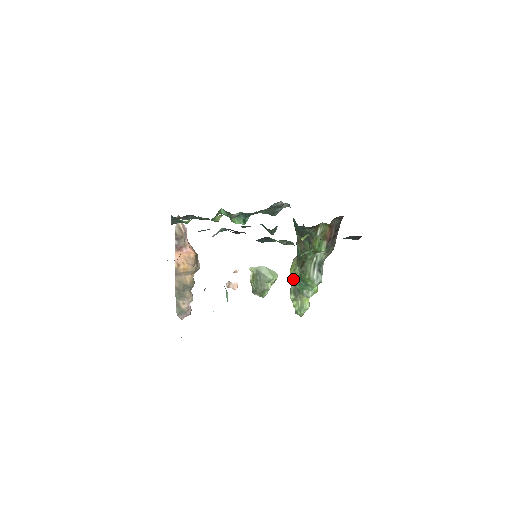
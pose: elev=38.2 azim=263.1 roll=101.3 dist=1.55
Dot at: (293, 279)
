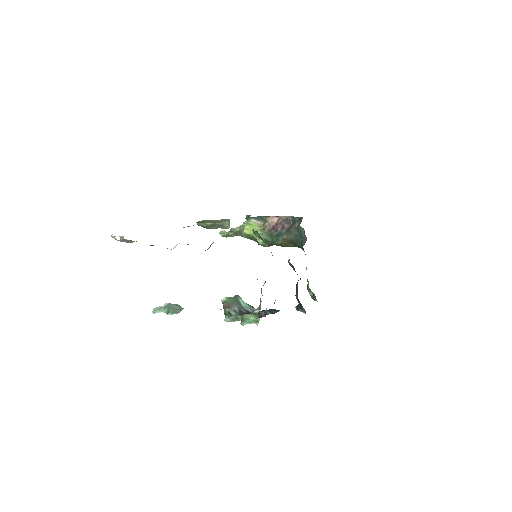
Dot at: (247, 235)
